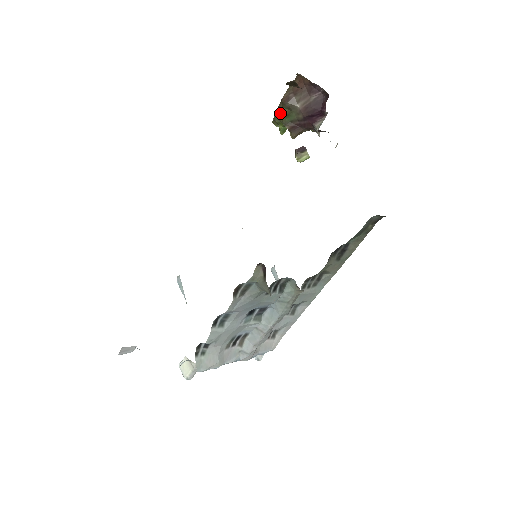
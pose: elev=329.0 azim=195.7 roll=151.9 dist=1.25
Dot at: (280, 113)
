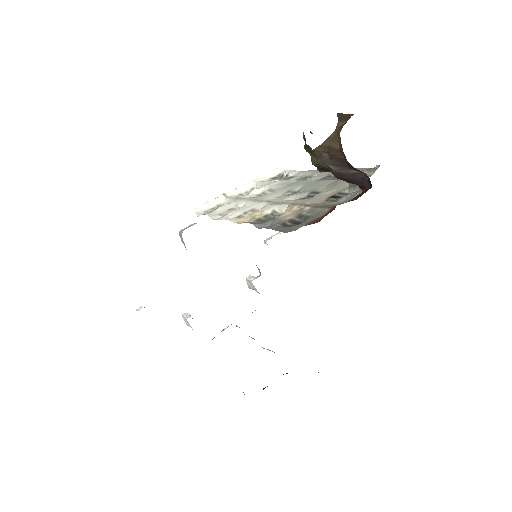
Dot at: (308, 151)
